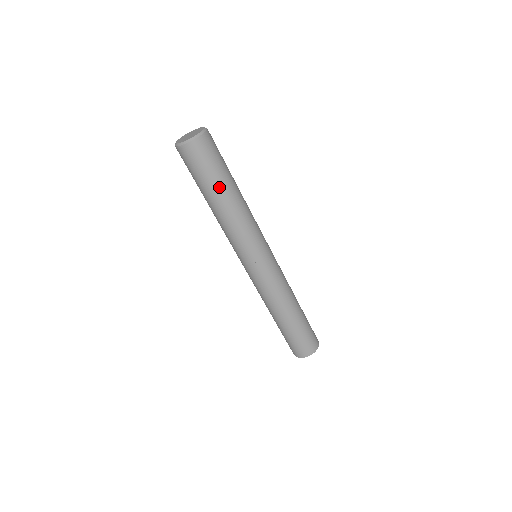
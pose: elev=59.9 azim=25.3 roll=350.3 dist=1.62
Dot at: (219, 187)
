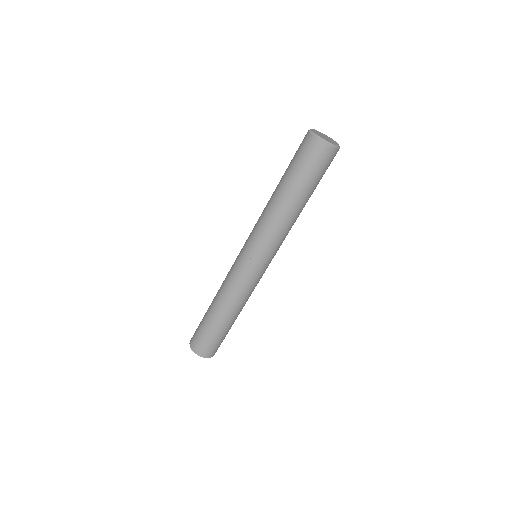
Dot at: (296, 188)
